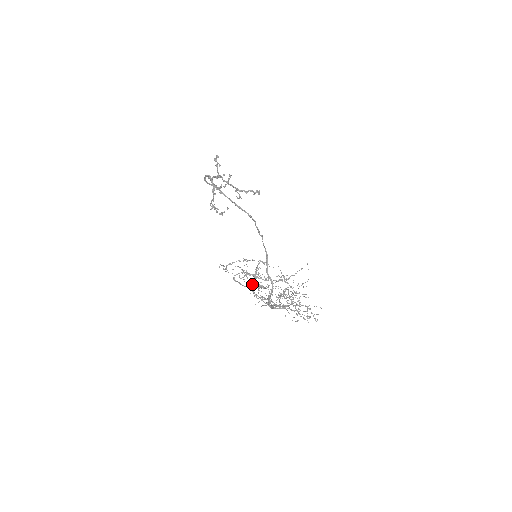
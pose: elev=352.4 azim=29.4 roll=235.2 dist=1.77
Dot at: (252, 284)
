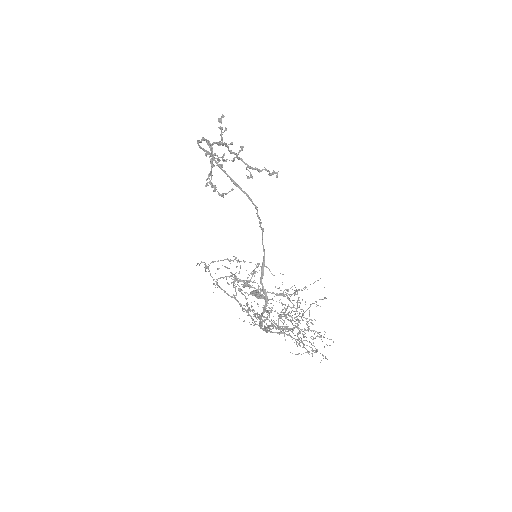
Dot at: (251, 292)
